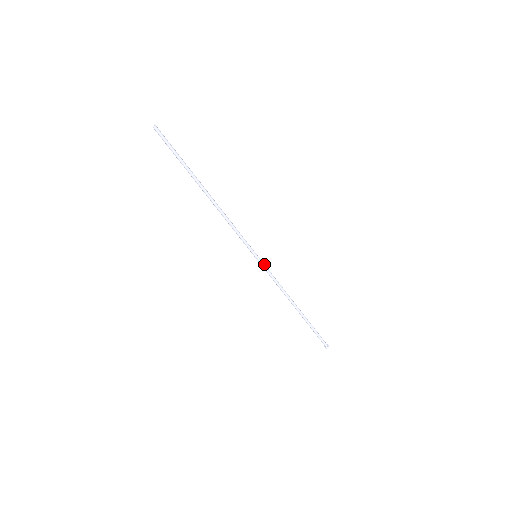
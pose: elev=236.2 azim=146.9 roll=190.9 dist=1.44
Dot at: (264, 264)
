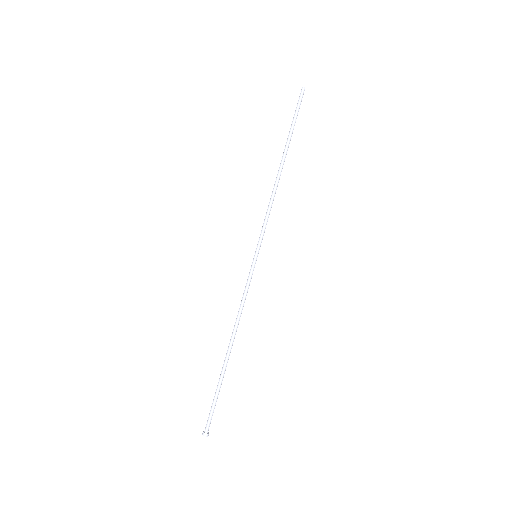
Dot at: occluded
